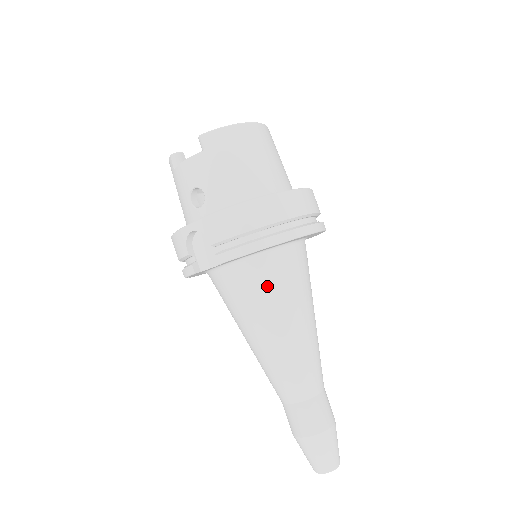
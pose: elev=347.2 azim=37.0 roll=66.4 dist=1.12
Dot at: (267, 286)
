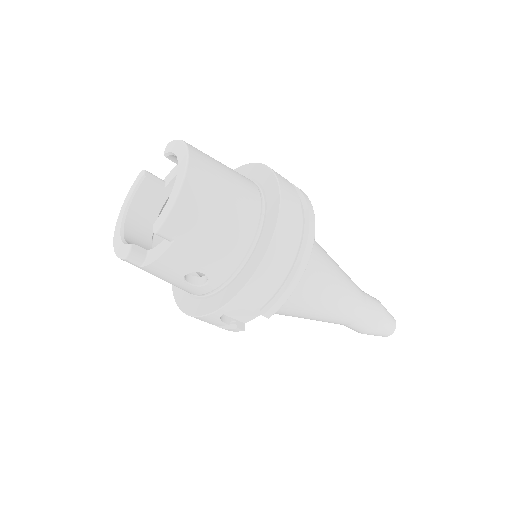
Dot at: (303, 287)
